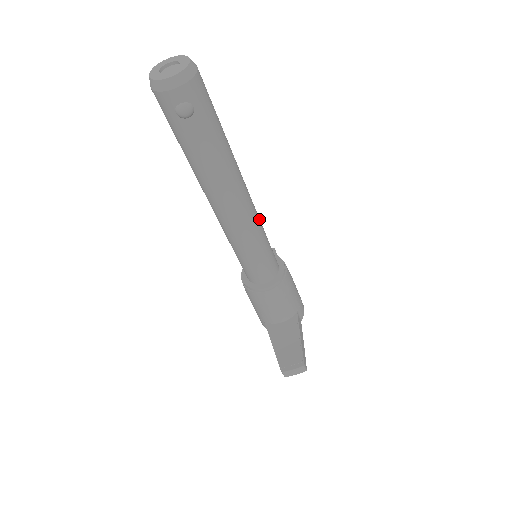
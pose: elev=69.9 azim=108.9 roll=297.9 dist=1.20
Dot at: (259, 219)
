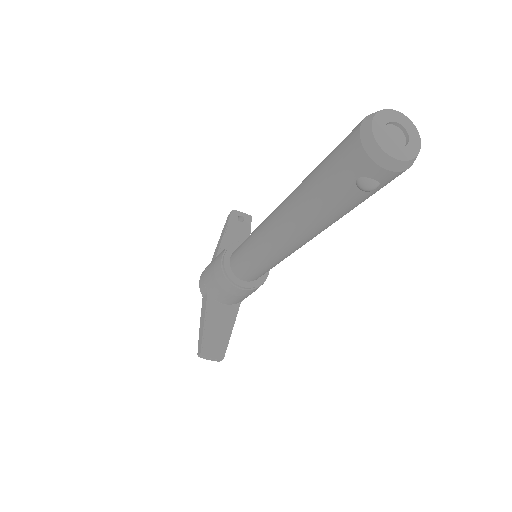
Dot at: occluded
